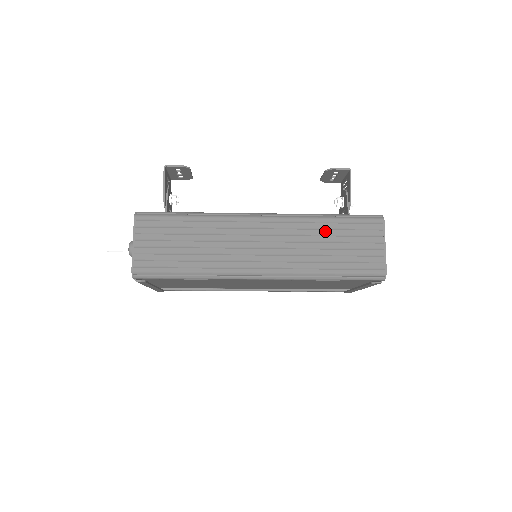
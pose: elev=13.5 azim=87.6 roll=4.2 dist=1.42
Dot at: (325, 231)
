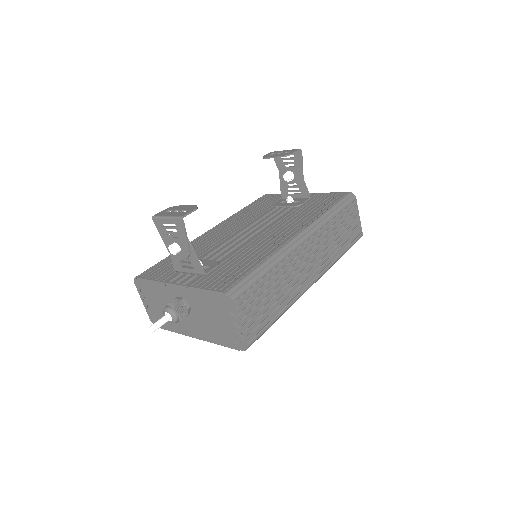
Dot at: (335, 225)
